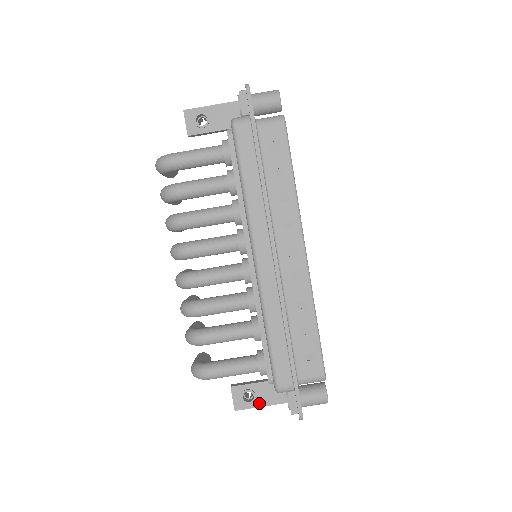
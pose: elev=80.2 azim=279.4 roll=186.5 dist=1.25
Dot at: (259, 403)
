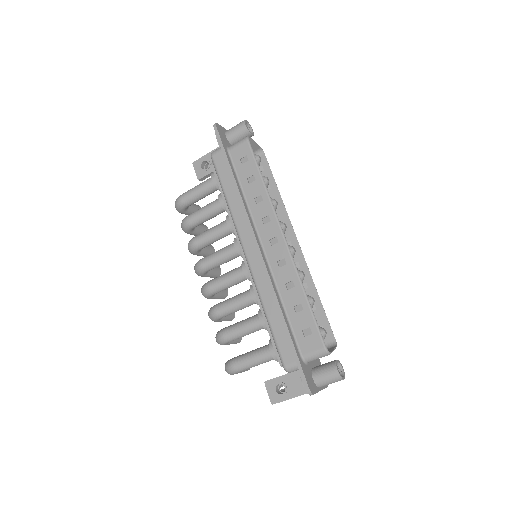
Dot at: (291, 394)
